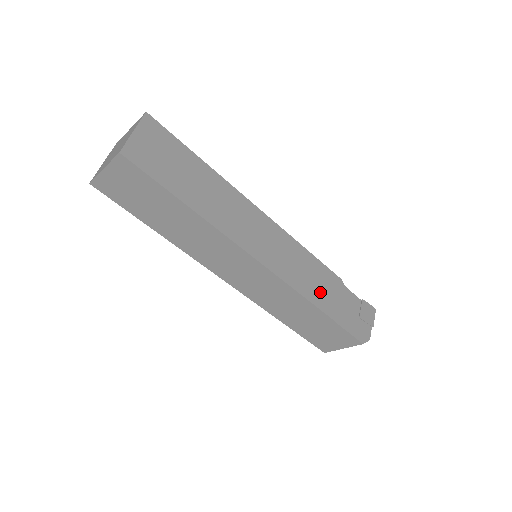
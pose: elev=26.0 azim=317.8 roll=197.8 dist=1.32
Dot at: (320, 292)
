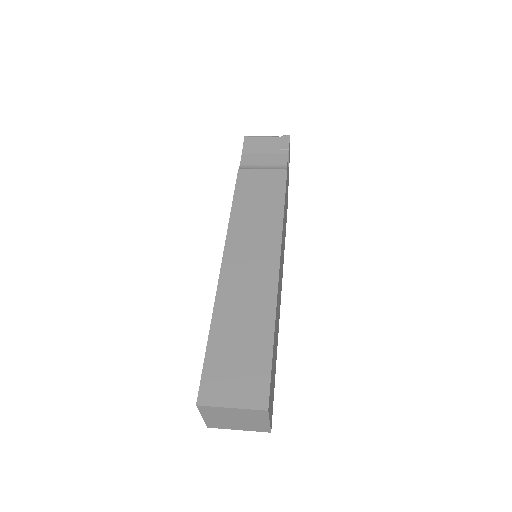
Dot at: occluded
